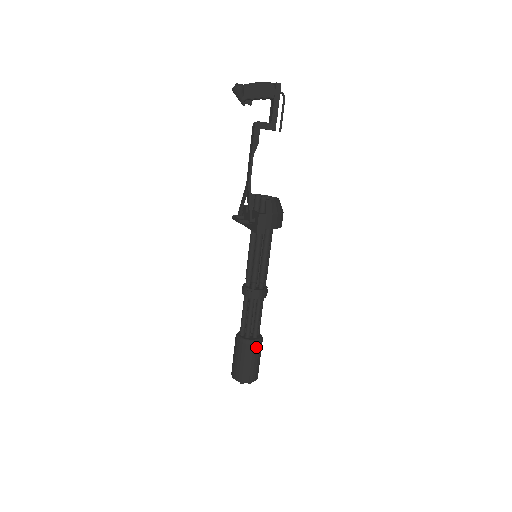
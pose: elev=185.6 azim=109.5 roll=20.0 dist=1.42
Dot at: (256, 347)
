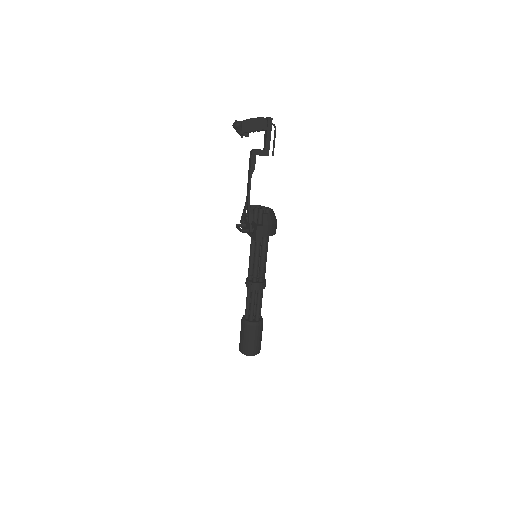
Dot at: (258, 328)
